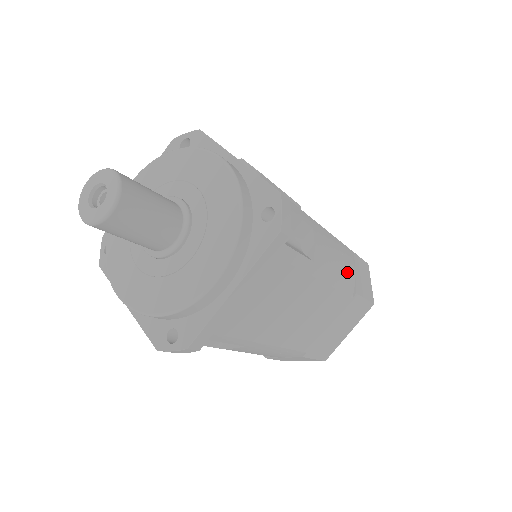
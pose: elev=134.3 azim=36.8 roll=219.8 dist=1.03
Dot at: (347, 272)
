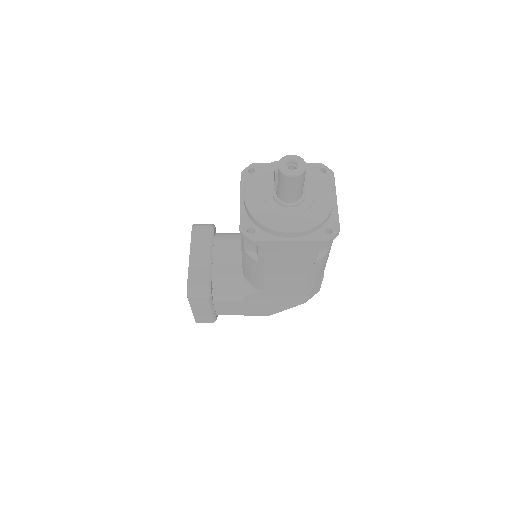
Dot at: occluded
